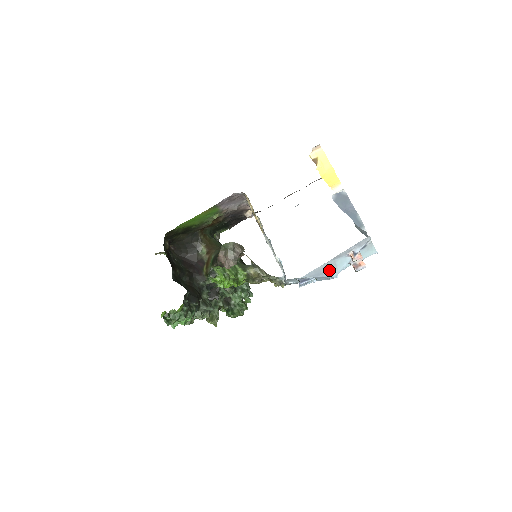
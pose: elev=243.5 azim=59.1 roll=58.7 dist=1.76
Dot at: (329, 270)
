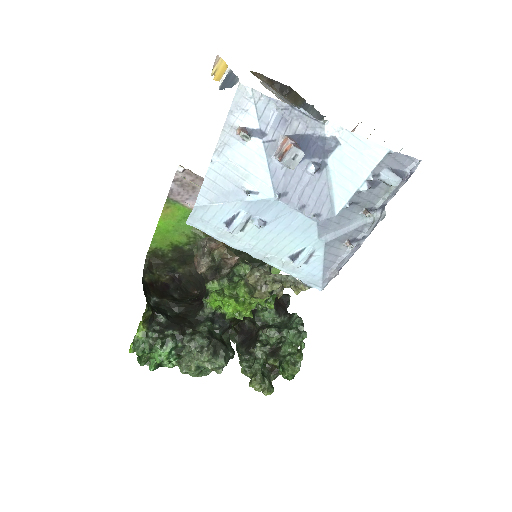
Dot at: (240, 182)
